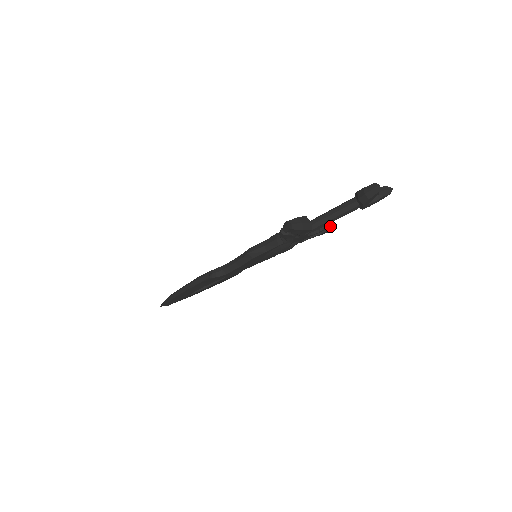
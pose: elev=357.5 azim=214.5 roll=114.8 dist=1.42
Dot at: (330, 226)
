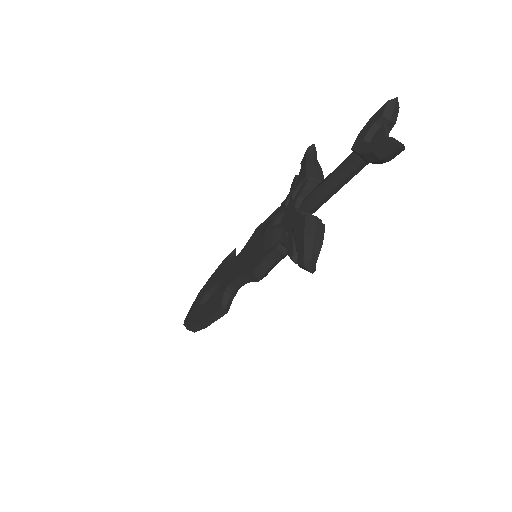
Dot at: (317, 168)
